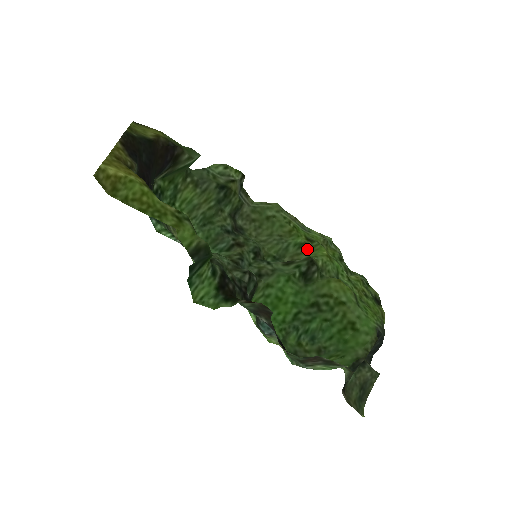
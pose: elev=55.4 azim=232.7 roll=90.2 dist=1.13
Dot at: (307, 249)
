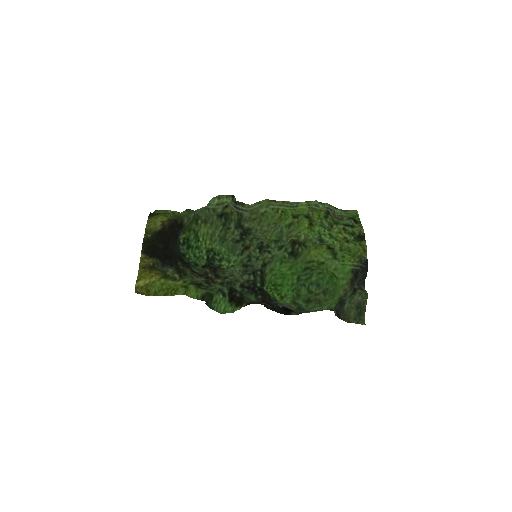
Dot at: (295, 225)
